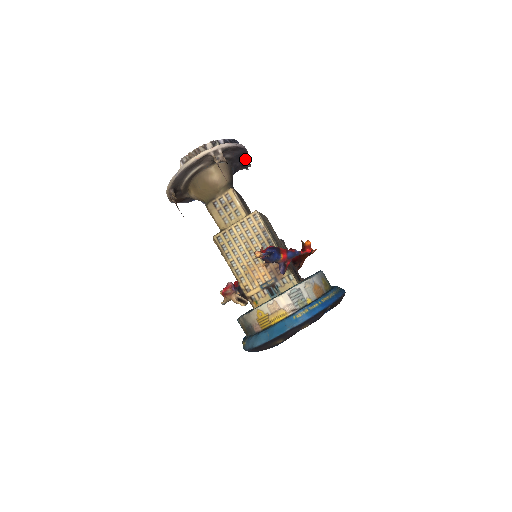
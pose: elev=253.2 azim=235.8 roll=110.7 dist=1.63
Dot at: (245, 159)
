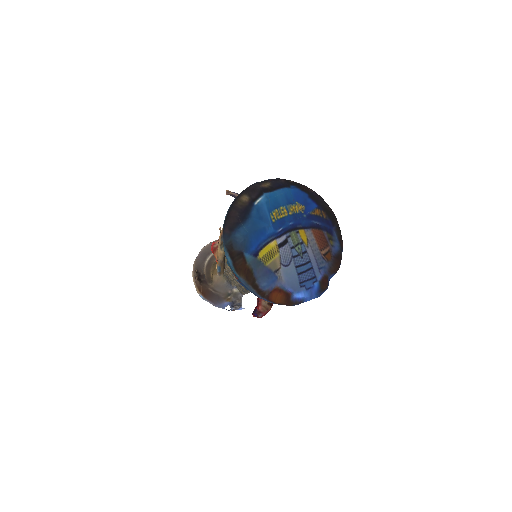
Dot at: occluded
